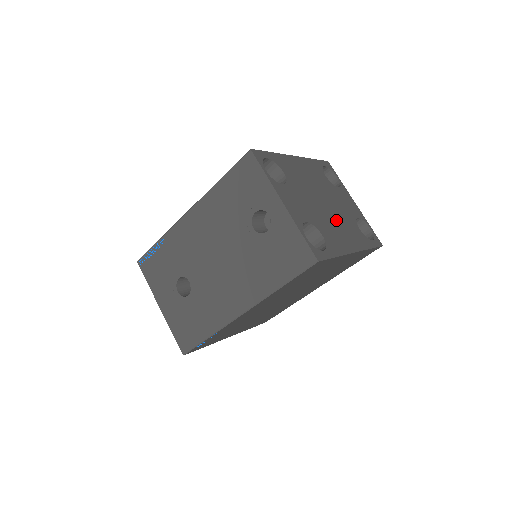
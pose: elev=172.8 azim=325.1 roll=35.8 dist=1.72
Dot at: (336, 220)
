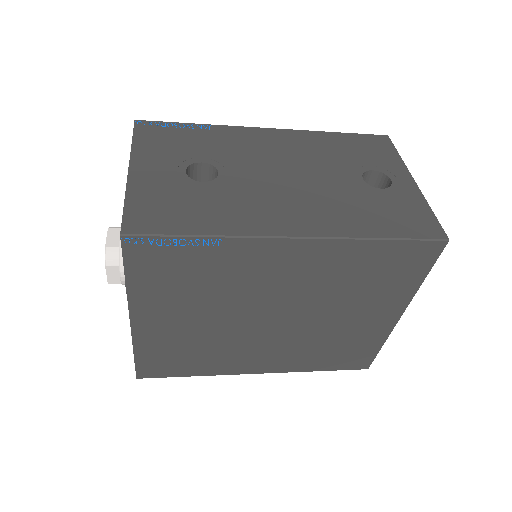
Dot at: occluded
